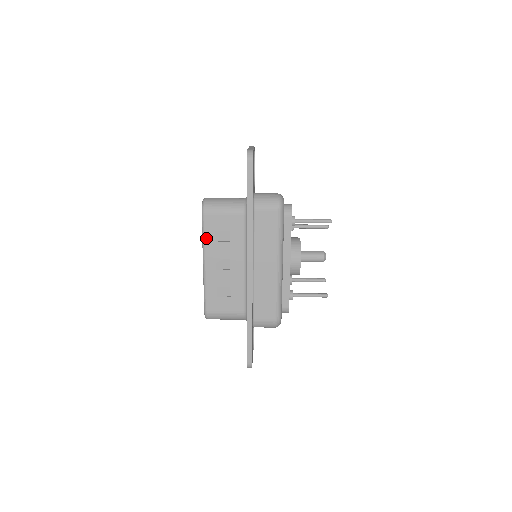
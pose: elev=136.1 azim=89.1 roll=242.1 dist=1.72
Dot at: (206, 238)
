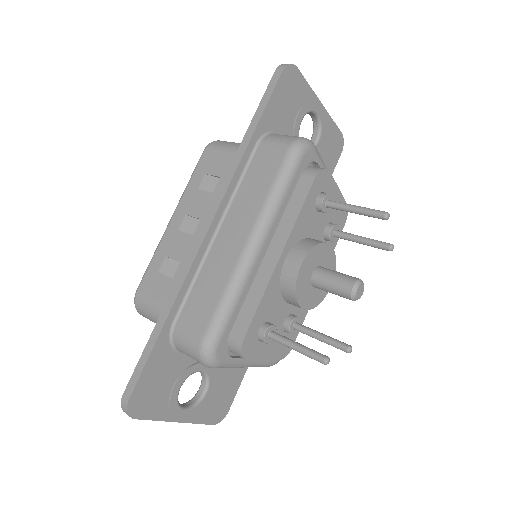
Dot at: (191, 182)
